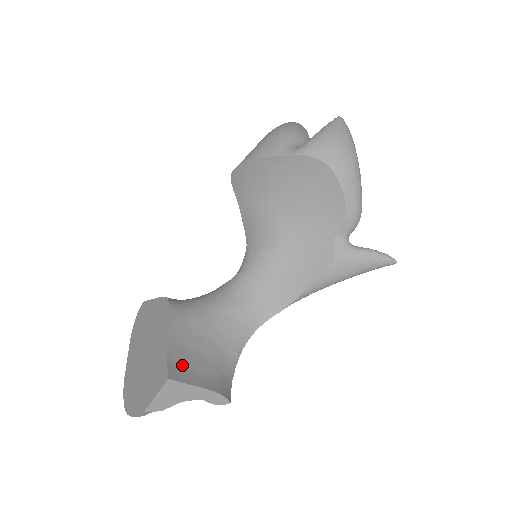
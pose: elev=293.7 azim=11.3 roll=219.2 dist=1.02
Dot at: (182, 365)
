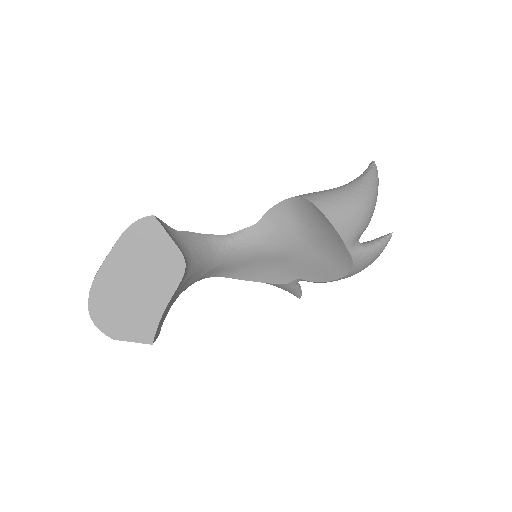
Dot at: (160, 324)
